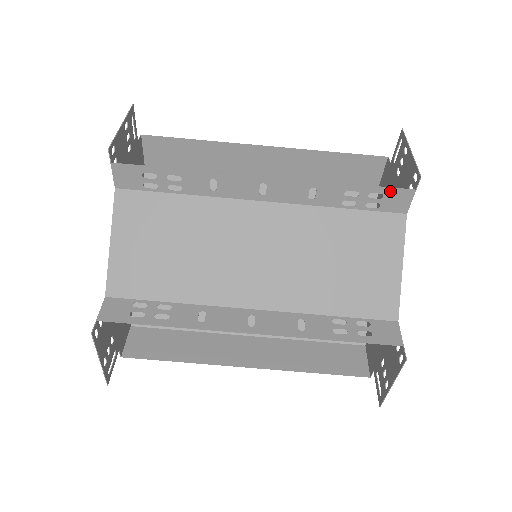
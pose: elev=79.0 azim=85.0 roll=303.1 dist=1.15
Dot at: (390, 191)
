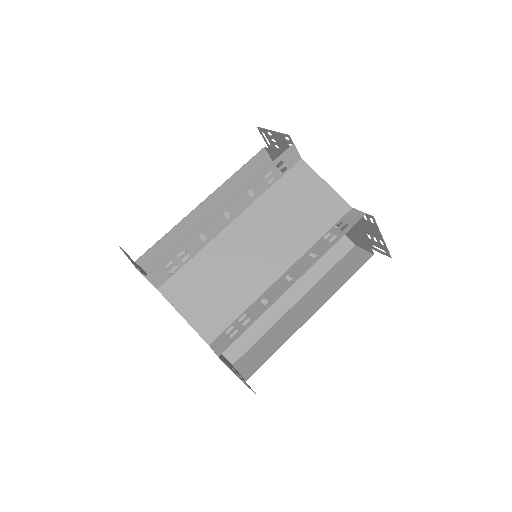
Dot at: (283, 156)
